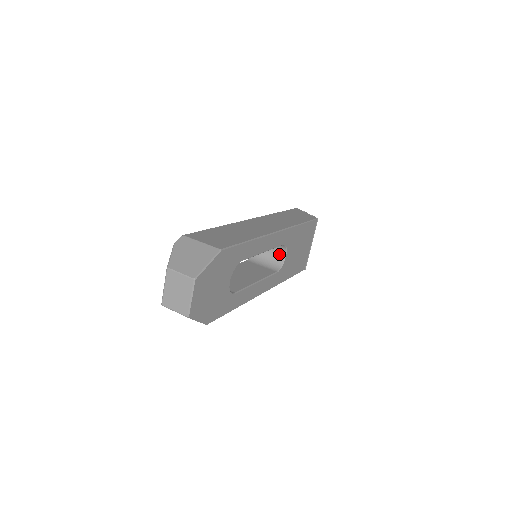
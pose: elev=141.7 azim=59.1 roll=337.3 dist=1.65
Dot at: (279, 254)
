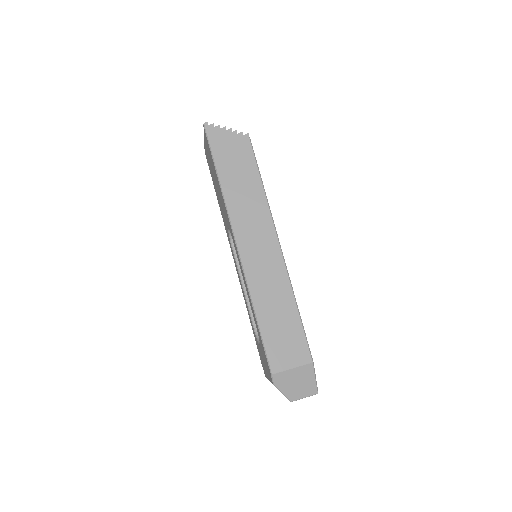
Dot at: occluded
